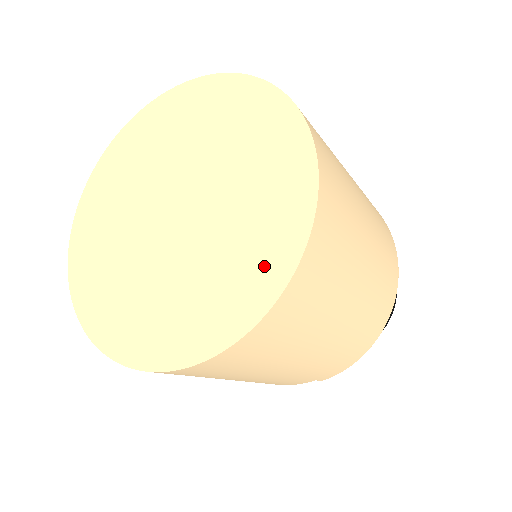
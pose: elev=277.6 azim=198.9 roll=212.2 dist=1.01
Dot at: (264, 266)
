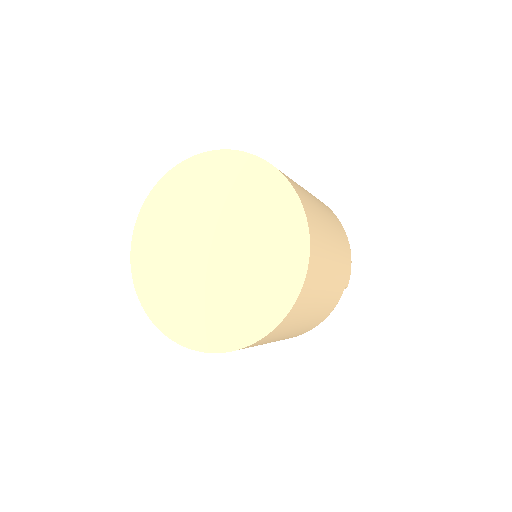
Dot at: (285, 214)
